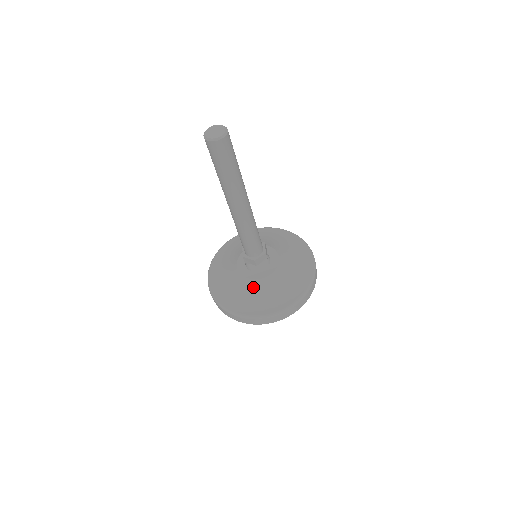
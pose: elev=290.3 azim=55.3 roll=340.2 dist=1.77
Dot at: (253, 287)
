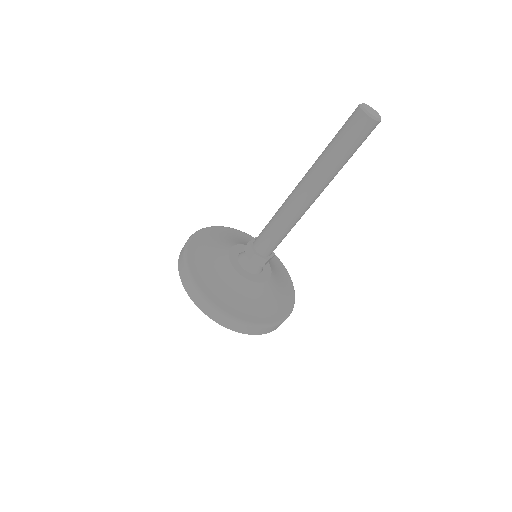
Dot at: (254, 290)
